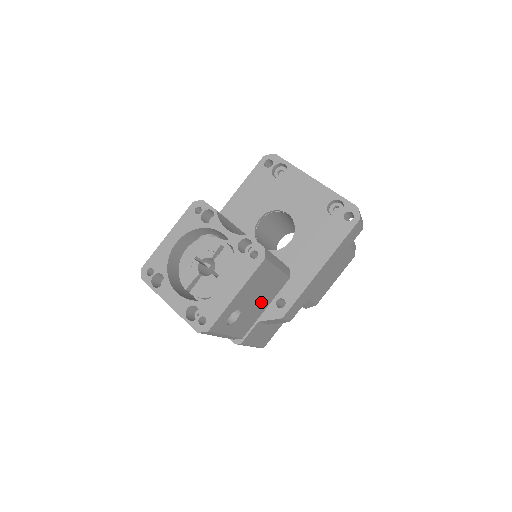
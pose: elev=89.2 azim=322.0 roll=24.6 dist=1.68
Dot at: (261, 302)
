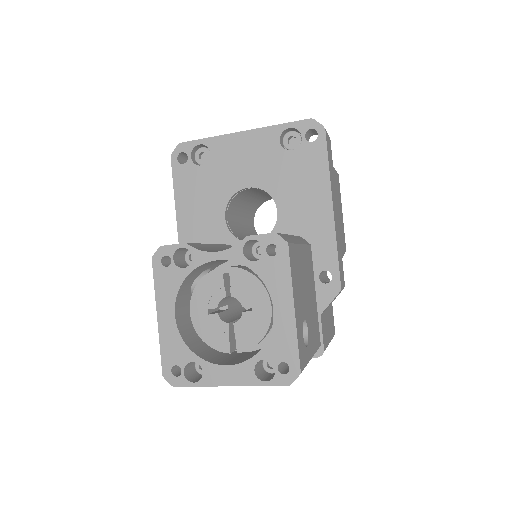
Dot at: (310, 293)
